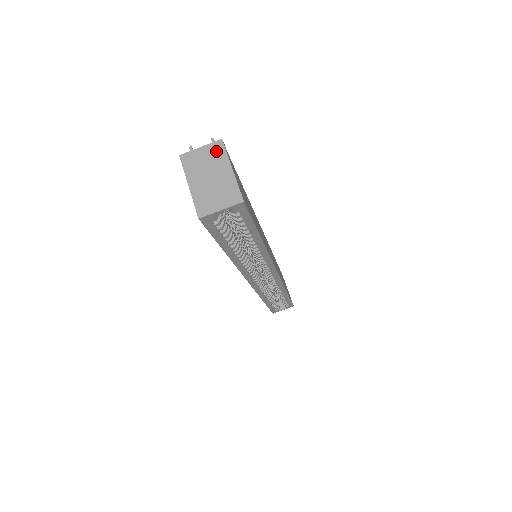
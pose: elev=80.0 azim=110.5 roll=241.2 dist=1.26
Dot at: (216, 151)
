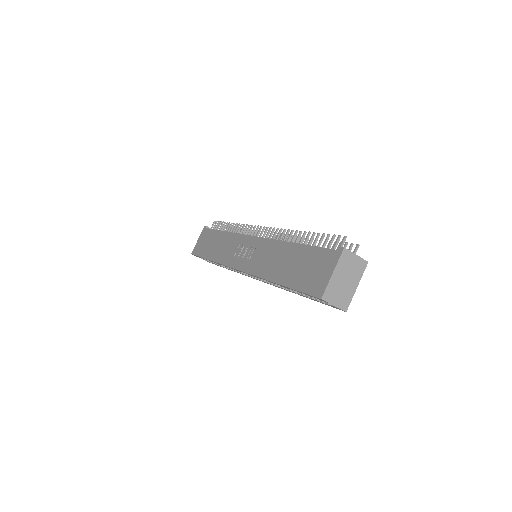
Dot at: (360, 266)
